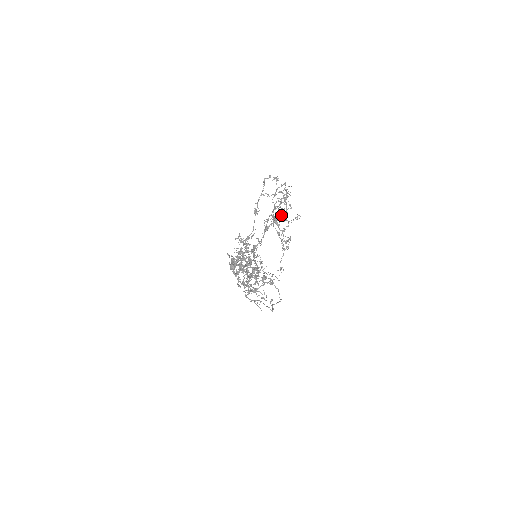
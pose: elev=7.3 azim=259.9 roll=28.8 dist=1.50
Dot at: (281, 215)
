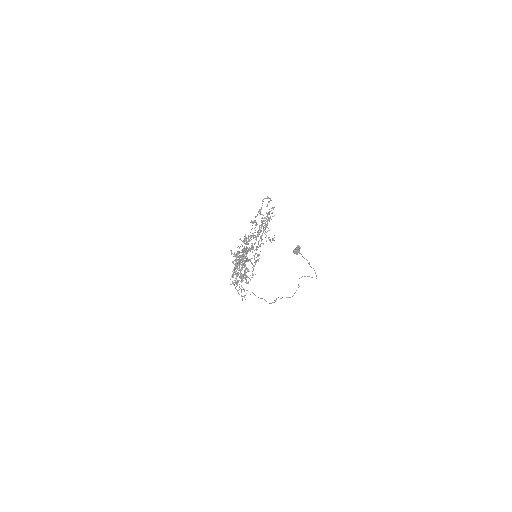
Dot at: (266, 232)
